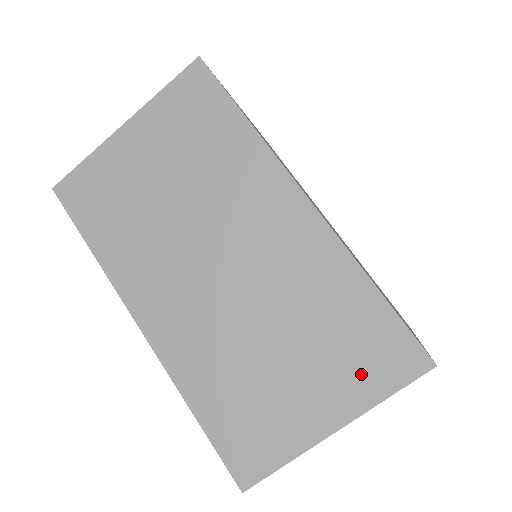
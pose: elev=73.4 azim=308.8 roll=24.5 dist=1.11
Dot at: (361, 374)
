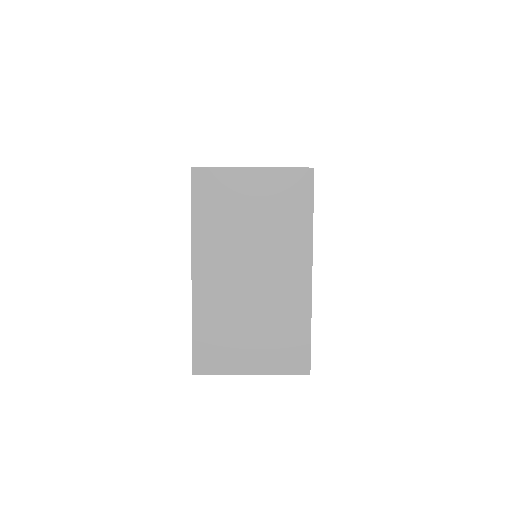
Dot at: (279, 359)
